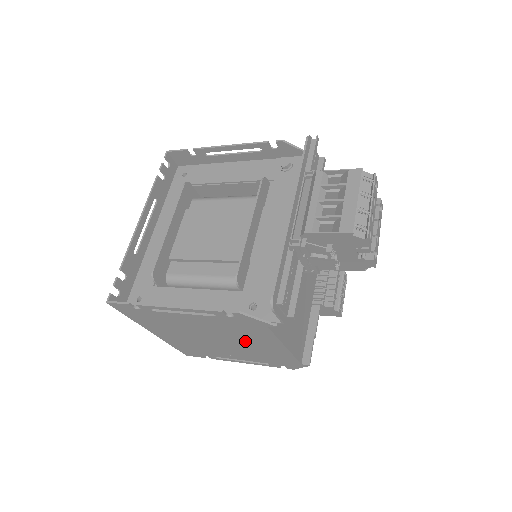
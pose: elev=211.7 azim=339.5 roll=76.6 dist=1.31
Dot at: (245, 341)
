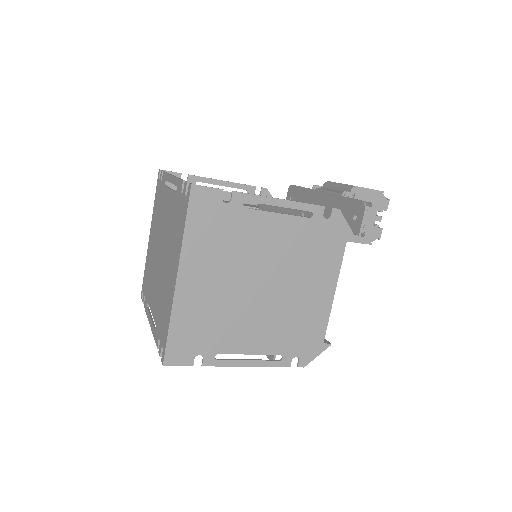
Dot at: (299, 284)
